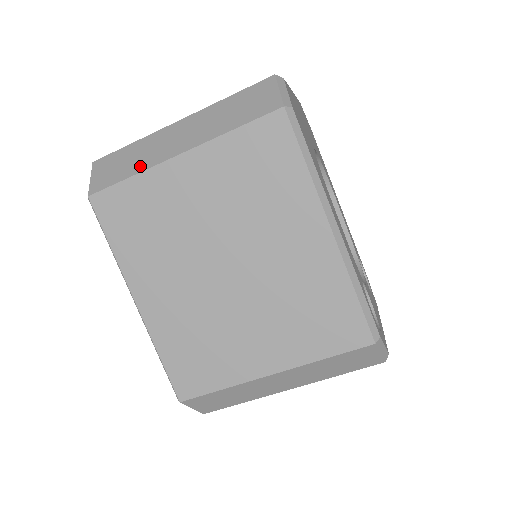
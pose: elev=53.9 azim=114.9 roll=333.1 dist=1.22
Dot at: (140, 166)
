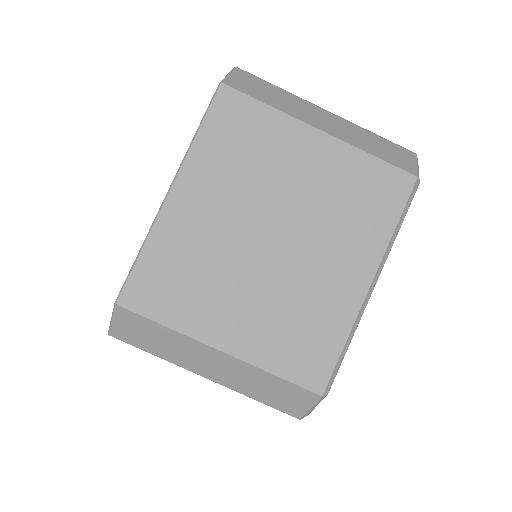
Dot at: (282, 107)
